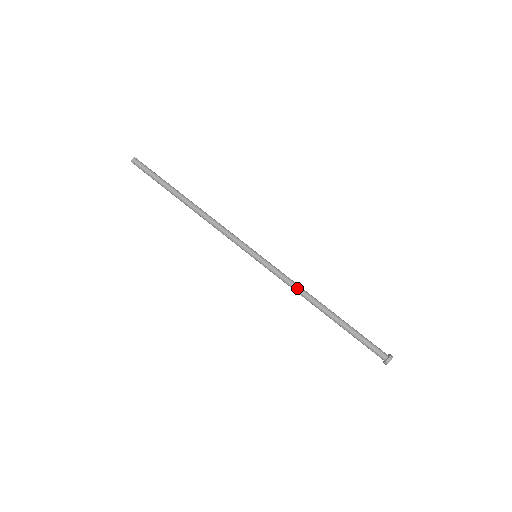
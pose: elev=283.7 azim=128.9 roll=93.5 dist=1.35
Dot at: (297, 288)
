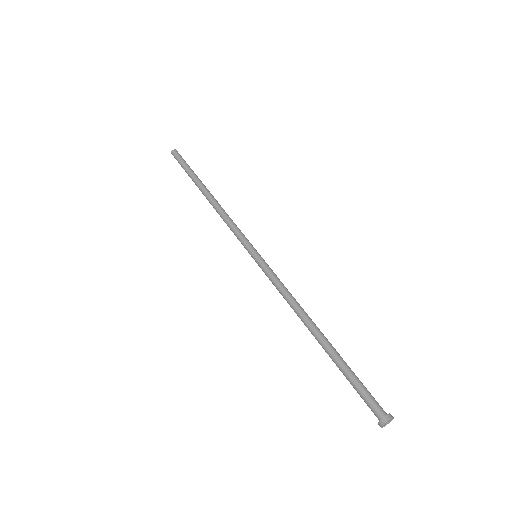
Dot at: (291, 297)
